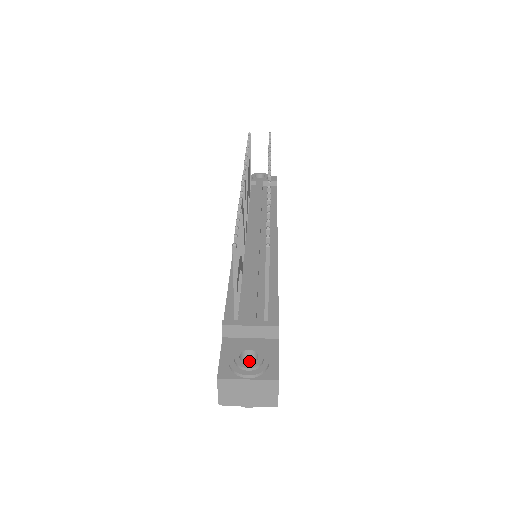
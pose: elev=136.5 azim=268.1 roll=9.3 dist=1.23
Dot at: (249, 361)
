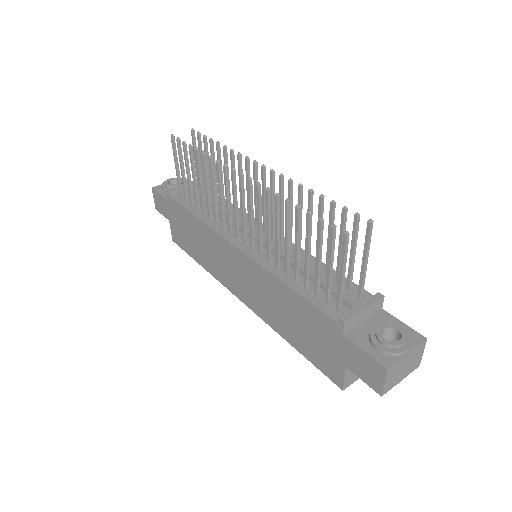
Dot at: occluded
